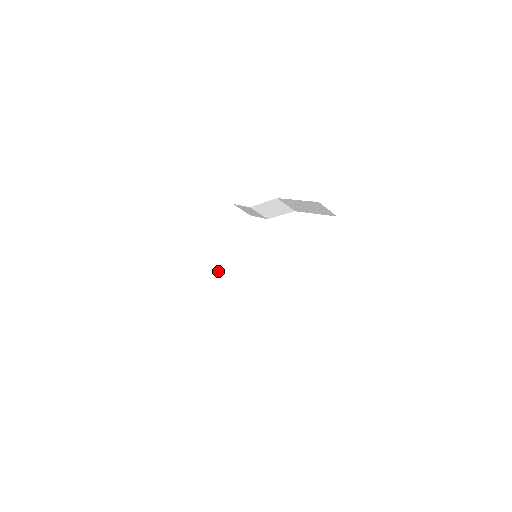
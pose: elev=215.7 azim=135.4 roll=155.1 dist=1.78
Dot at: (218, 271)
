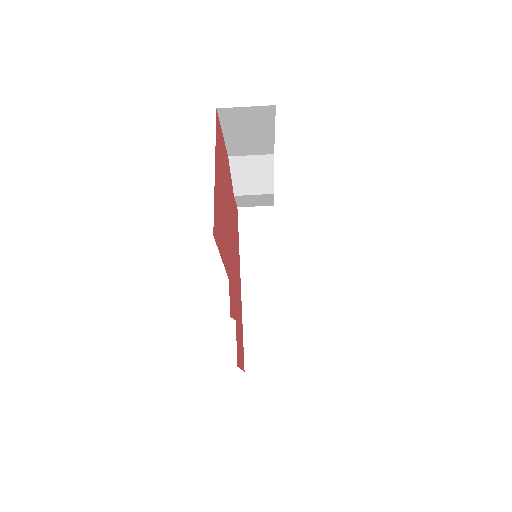
Dot at: (275, 304)
